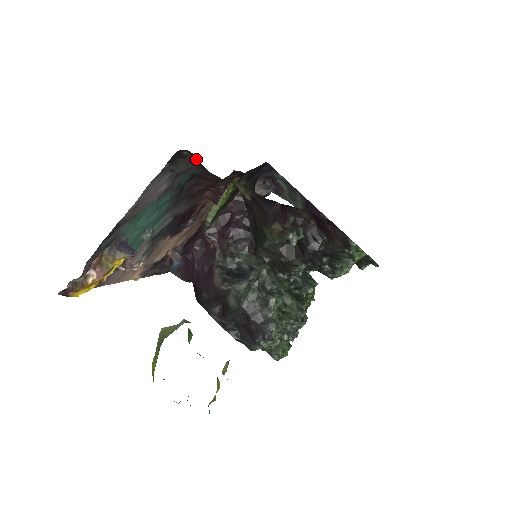
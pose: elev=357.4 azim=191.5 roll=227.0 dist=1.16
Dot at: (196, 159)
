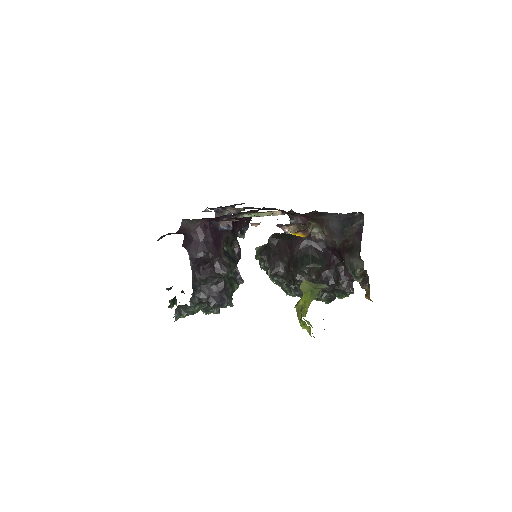
Dot at: (356, 219)
